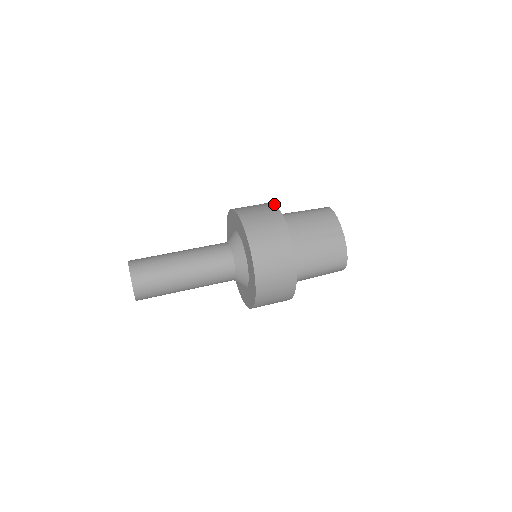
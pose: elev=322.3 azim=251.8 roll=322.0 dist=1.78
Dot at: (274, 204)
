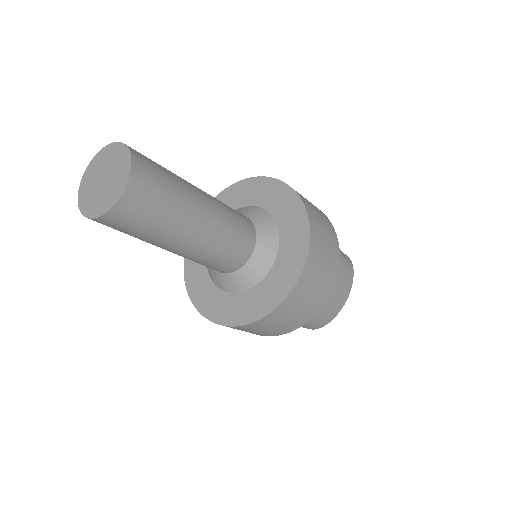
Dot at: occluded
